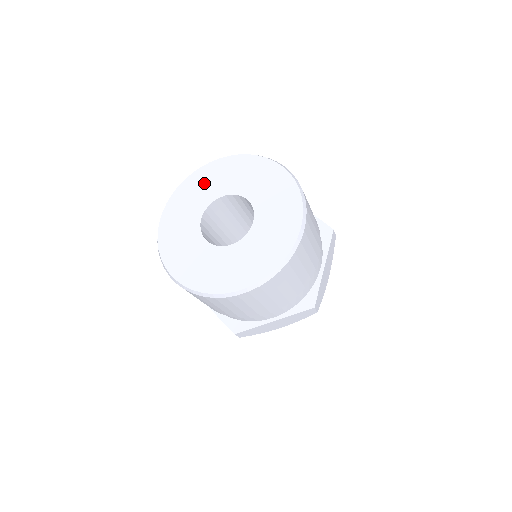
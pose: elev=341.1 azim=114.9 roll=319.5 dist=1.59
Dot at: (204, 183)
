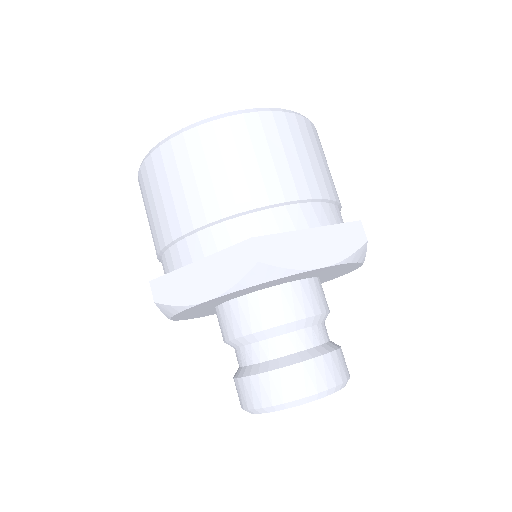
Dot at: occluded
